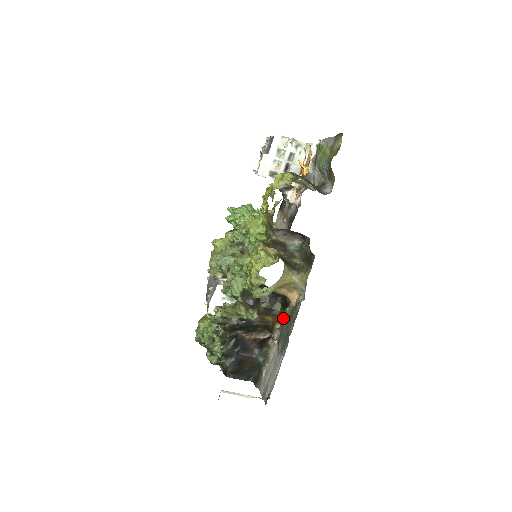
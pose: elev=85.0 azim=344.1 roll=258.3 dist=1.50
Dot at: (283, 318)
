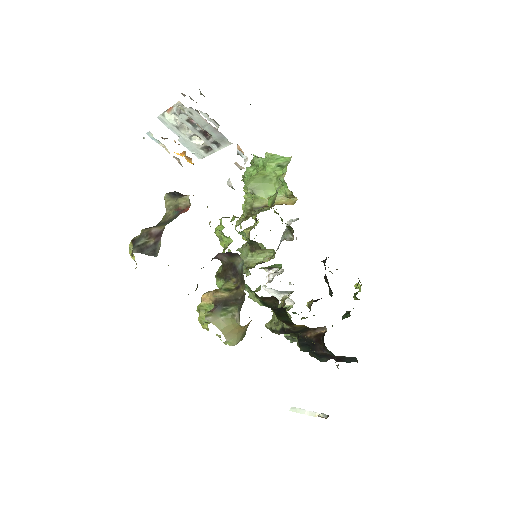
Dot at: occluded
